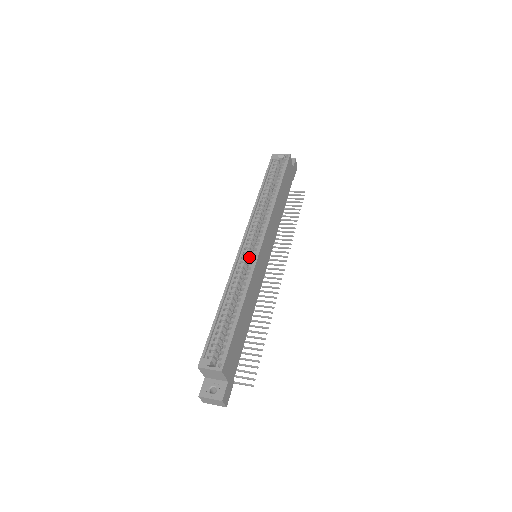
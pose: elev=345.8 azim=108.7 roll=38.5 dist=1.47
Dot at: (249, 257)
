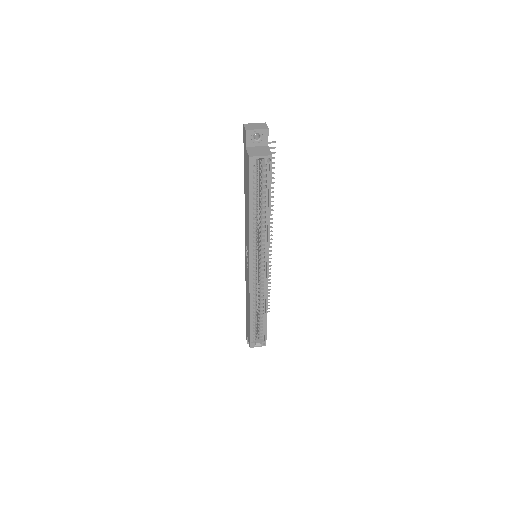
Dot at: occluded
